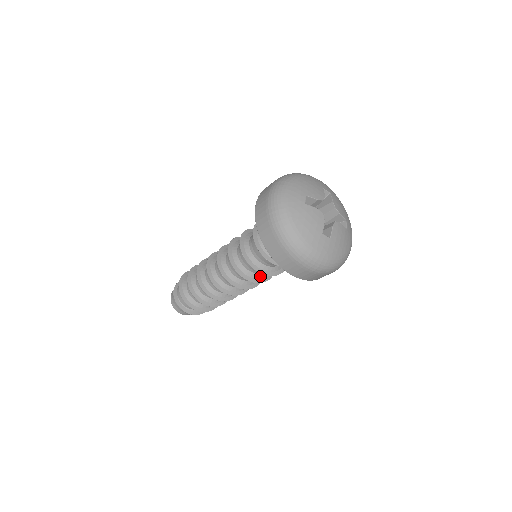
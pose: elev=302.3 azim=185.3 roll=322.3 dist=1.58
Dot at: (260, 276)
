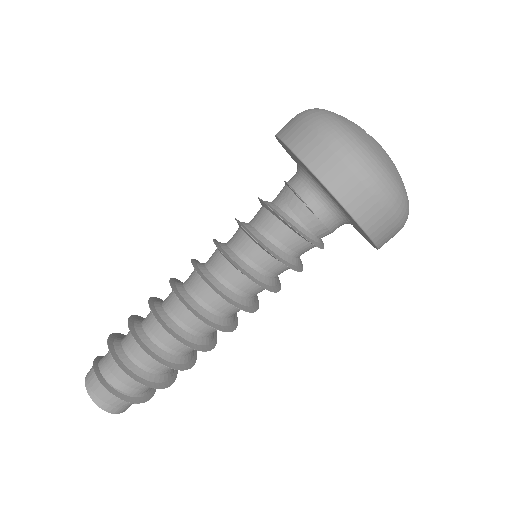
Dot at: (275, 282)
